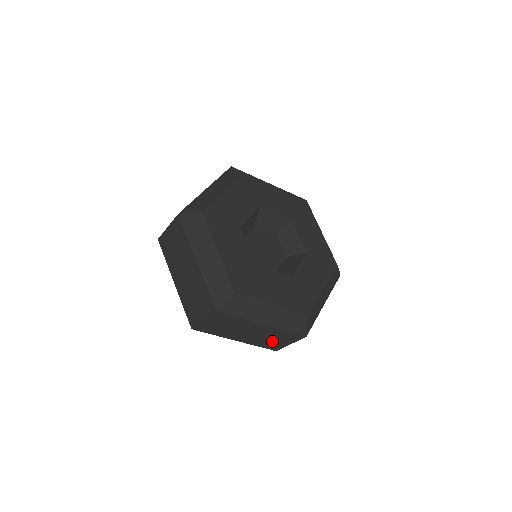
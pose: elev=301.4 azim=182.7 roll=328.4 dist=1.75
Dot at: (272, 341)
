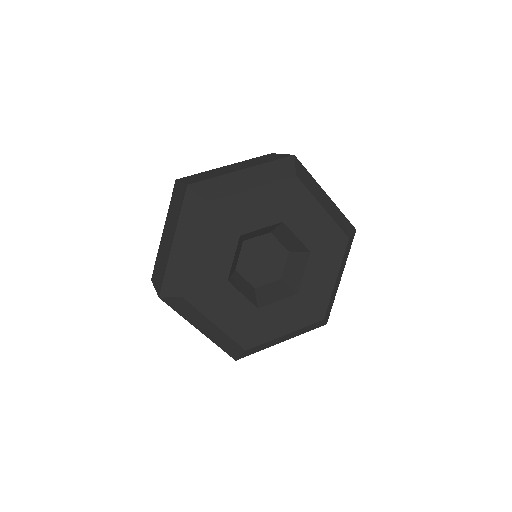
Dot at: occluded
